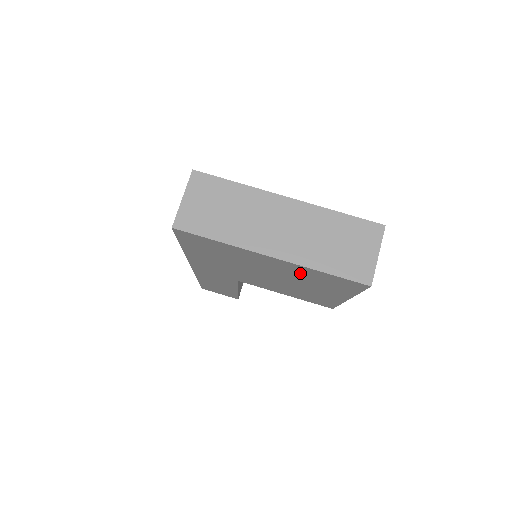
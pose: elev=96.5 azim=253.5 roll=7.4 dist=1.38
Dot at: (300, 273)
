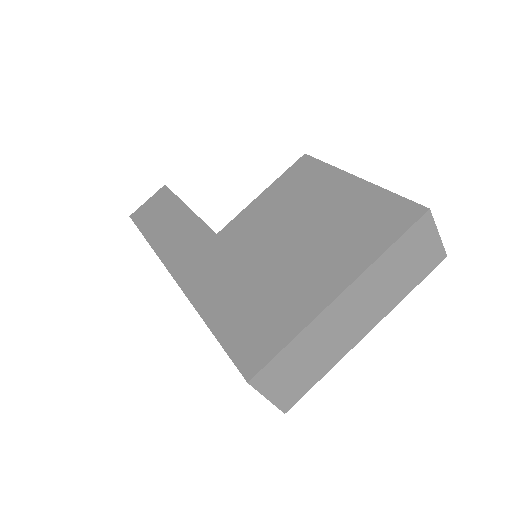
Dot at: occluded
